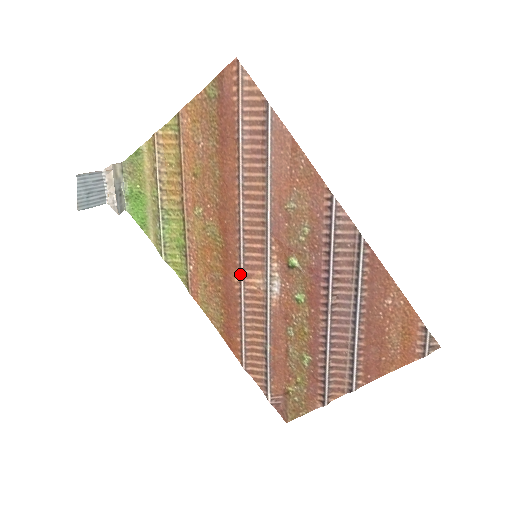
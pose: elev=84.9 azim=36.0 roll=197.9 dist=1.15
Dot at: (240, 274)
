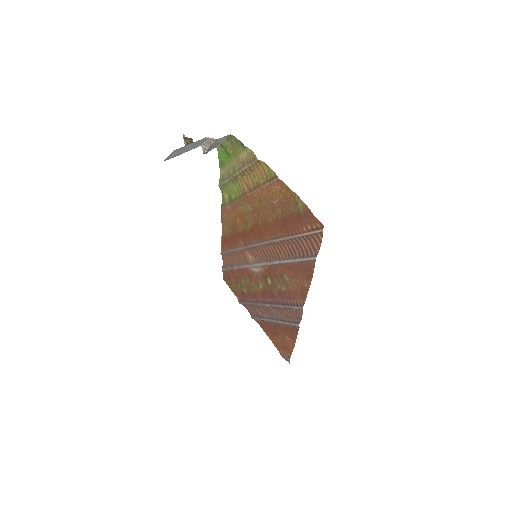
Dot at: (245, 246)
